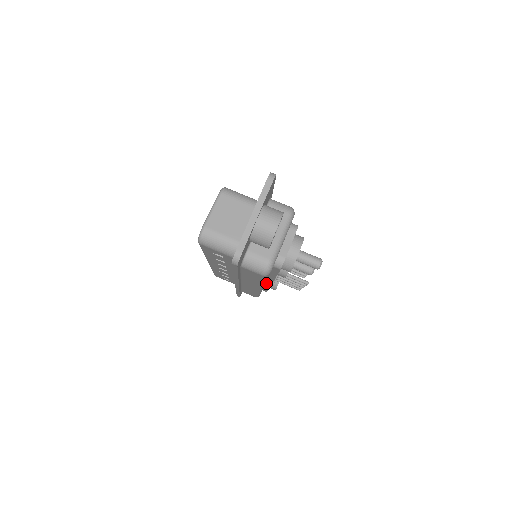
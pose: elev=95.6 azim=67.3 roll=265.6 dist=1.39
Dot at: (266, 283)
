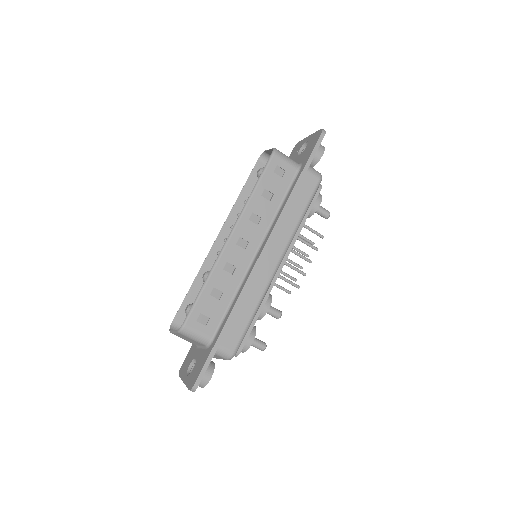
Dot at: occluded
